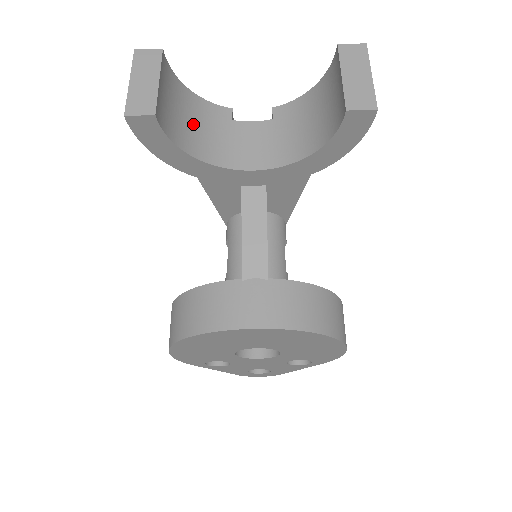
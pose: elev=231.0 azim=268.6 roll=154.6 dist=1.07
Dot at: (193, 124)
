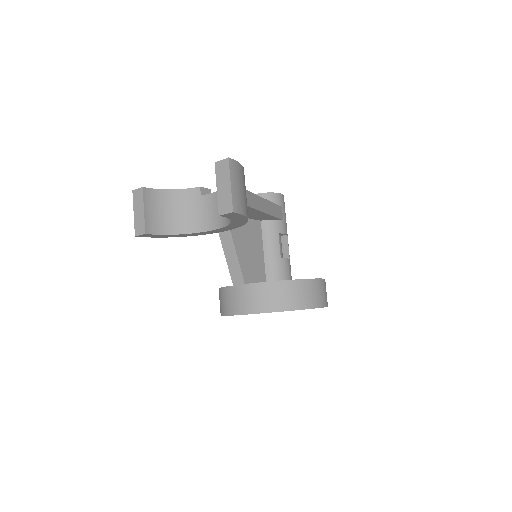
Dot at: (177, 212)
